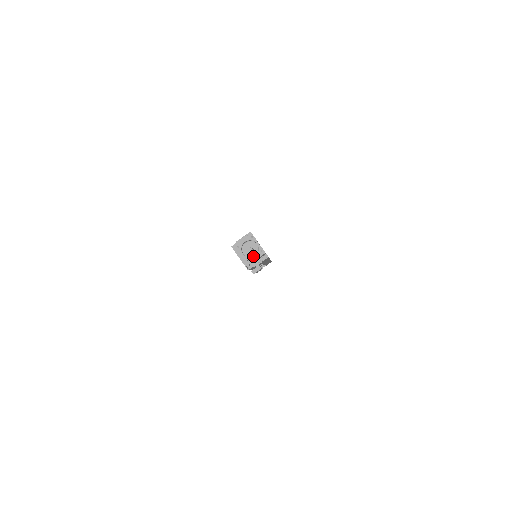
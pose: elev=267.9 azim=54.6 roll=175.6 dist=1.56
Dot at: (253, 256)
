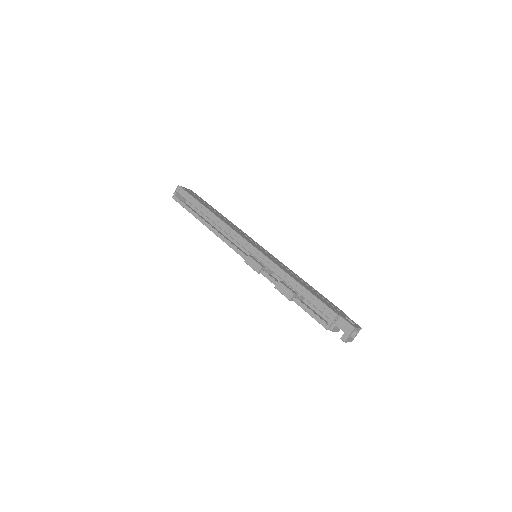
Dot at: occluded
